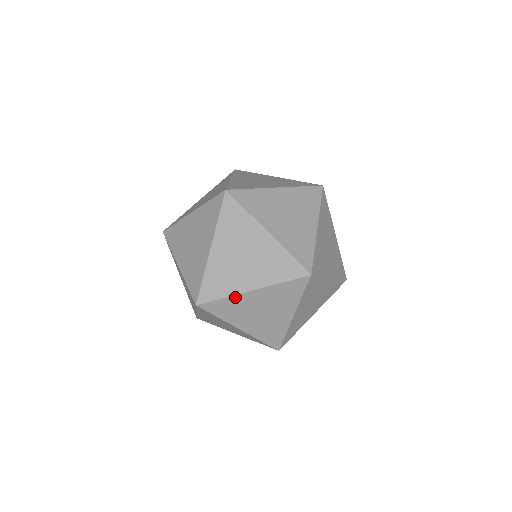
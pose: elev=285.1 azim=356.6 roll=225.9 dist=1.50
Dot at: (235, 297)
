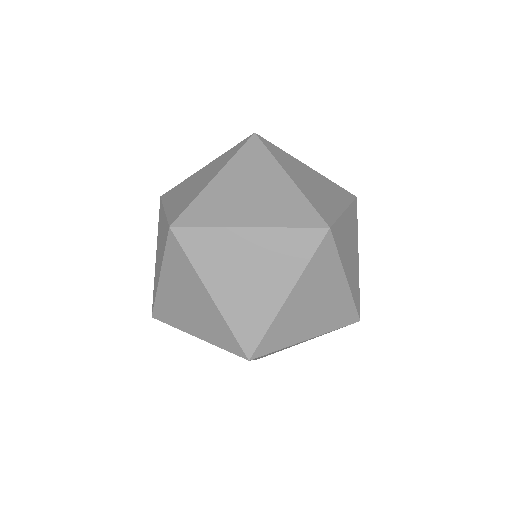
Dot at: (341, 219)
